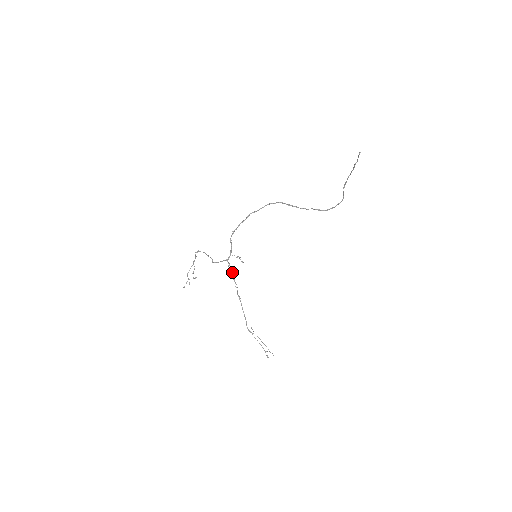
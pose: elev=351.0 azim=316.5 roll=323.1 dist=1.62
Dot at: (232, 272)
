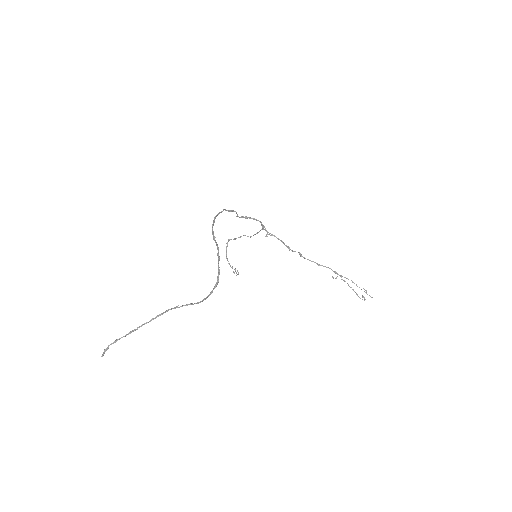
Dot at: (276, 237)
